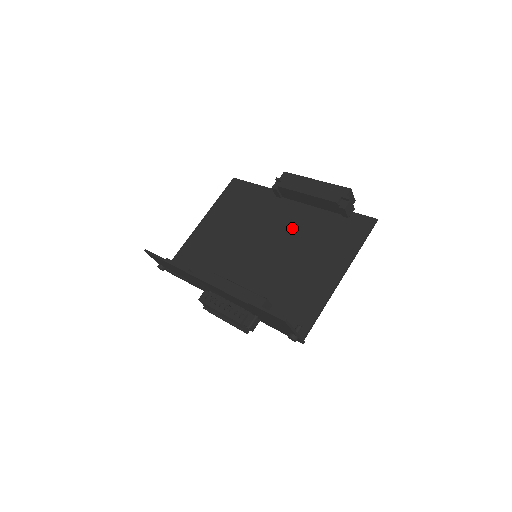
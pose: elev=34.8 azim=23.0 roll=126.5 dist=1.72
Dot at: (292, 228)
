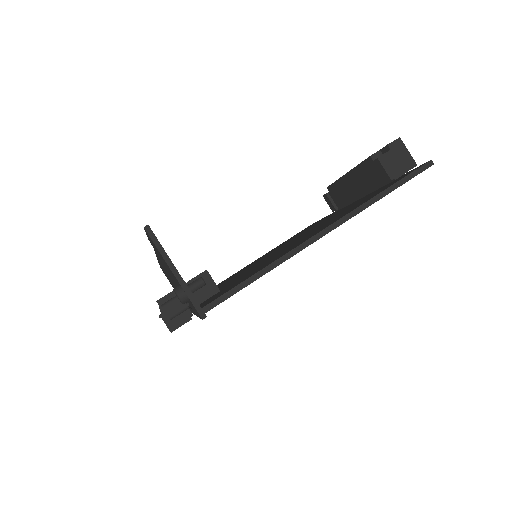
Dot at: (320, 224)
